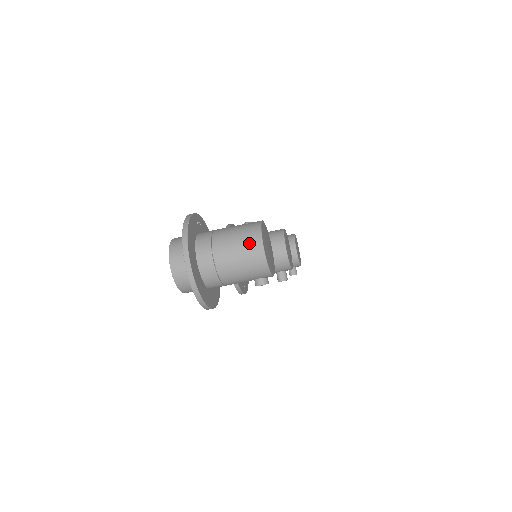
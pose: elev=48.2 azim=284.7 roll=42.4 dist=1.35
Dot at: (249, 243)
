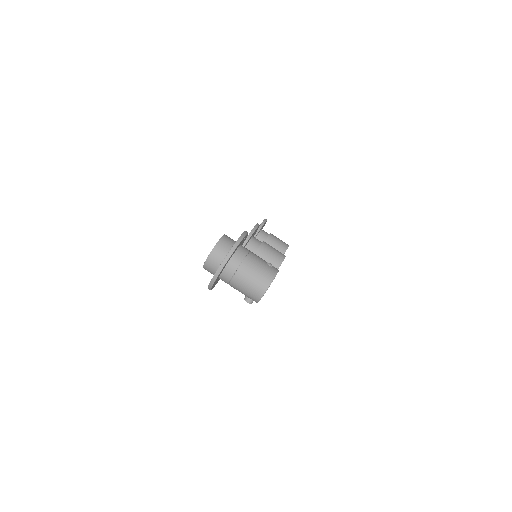
Dot at: (262, 281)
